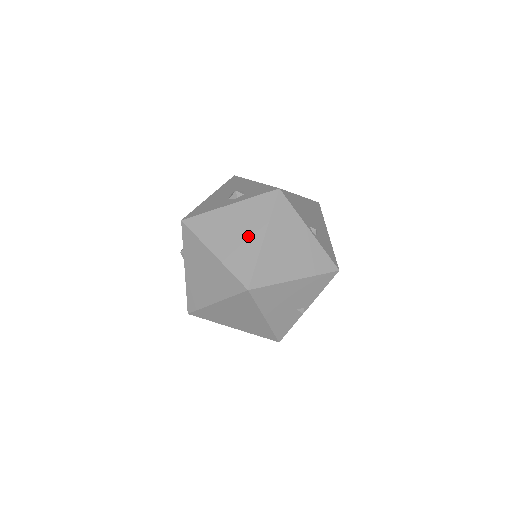
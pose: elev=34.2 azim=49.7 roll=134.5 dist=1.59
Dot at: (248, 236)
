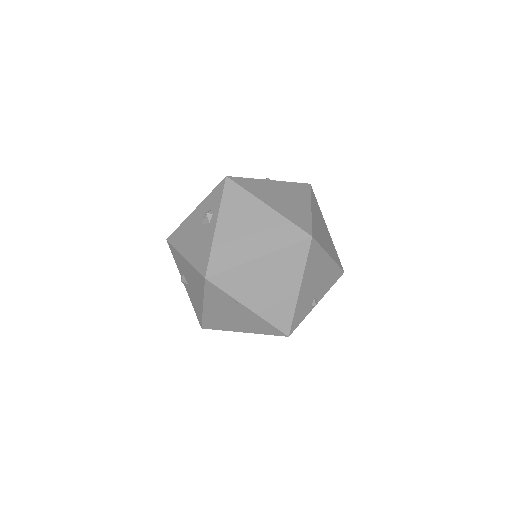
Dot at: (297, 203)
